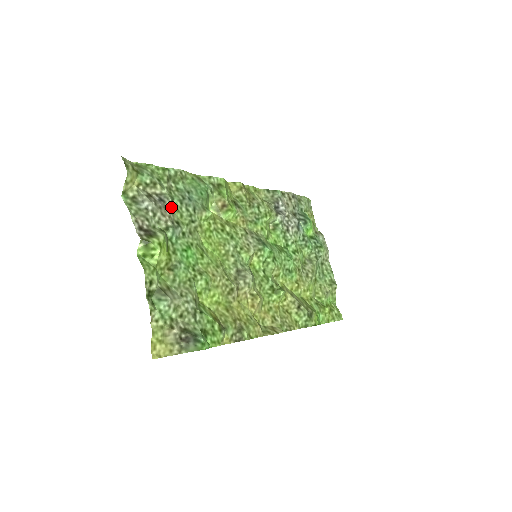
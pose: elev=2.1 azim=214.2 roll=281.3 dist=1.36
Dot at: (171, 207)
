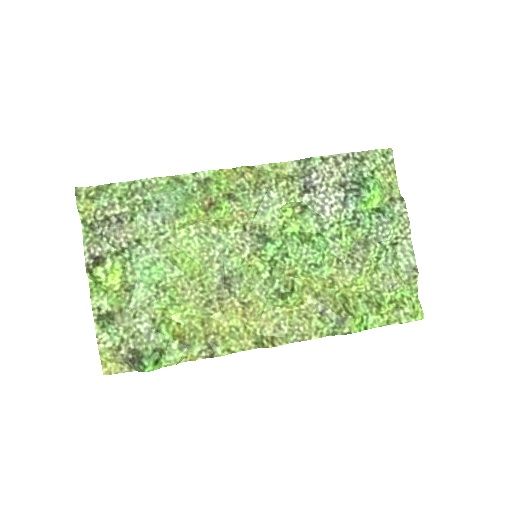
Dot at: (131, 225)
